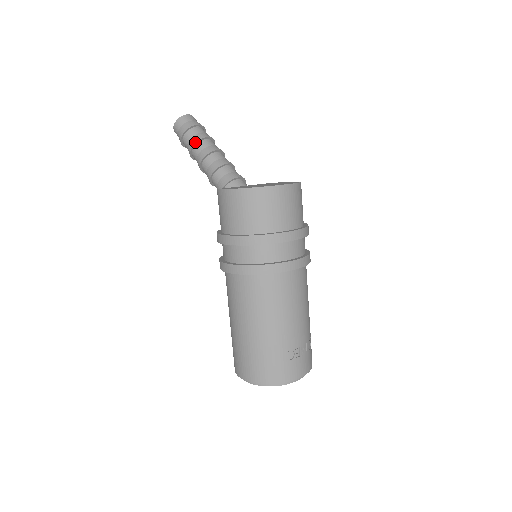
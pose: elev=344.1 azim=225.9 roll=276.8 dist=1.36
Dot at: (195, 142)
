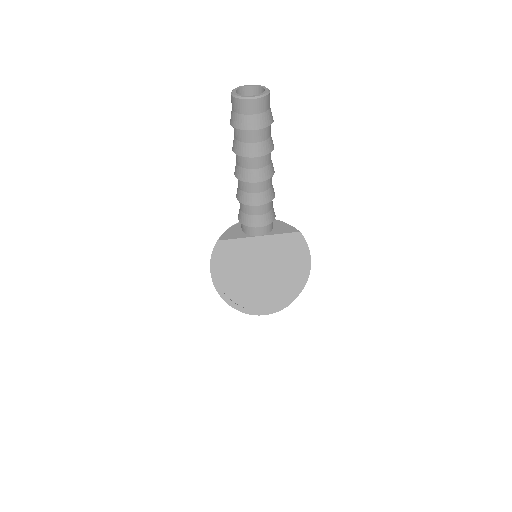
Dot at: (236, 153)
